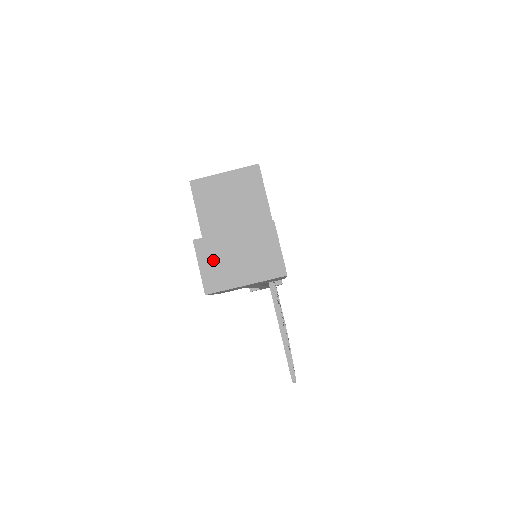
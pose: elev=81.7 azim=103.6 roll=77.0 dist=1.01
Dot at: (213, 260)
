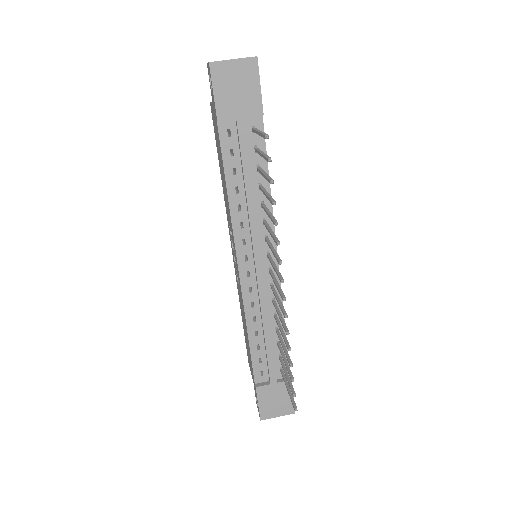
Dot at: occluded
